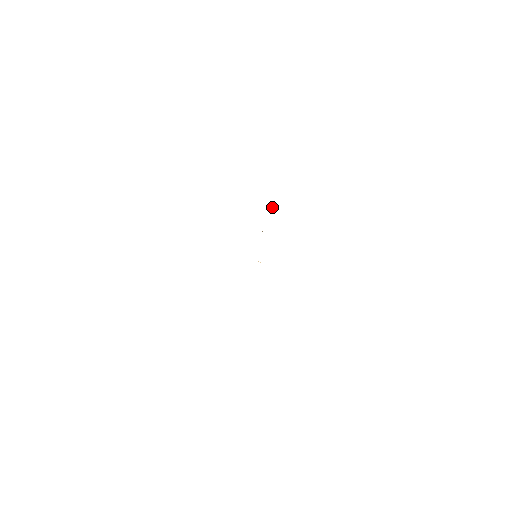
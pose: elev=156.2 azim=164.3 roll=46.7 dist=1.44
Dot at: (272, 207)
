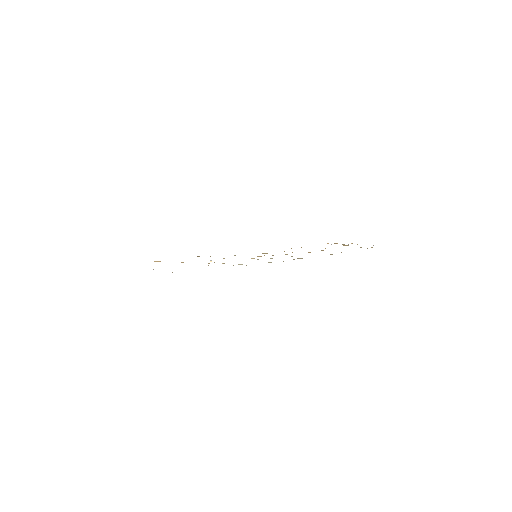
Dot at: occluded
